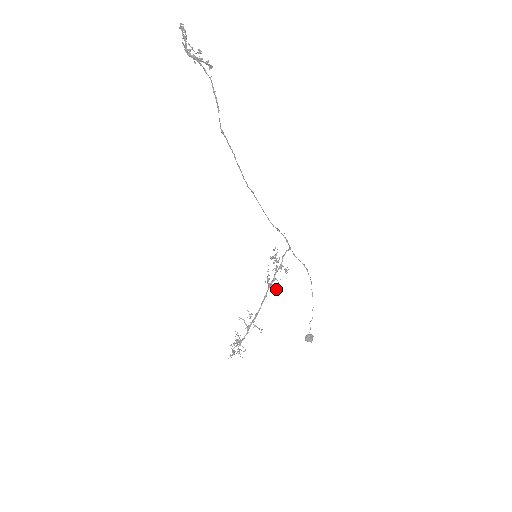
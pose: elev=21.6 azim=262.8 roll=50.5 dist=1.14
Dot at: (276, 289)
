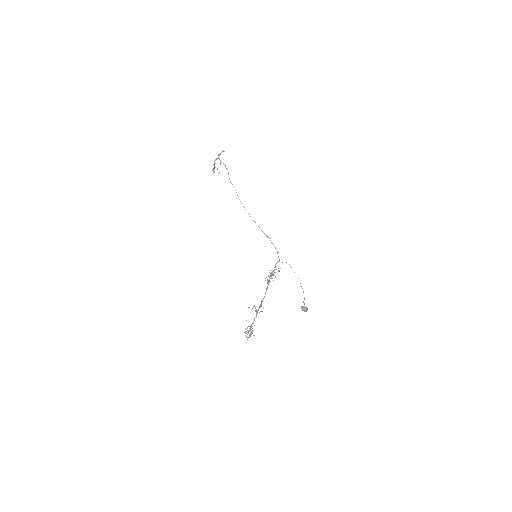
Dot at: occluded
